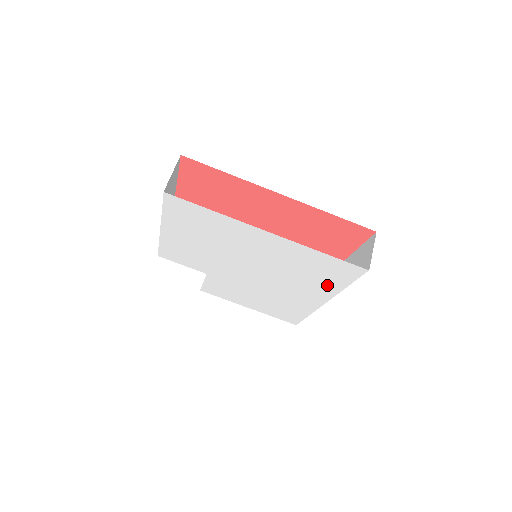
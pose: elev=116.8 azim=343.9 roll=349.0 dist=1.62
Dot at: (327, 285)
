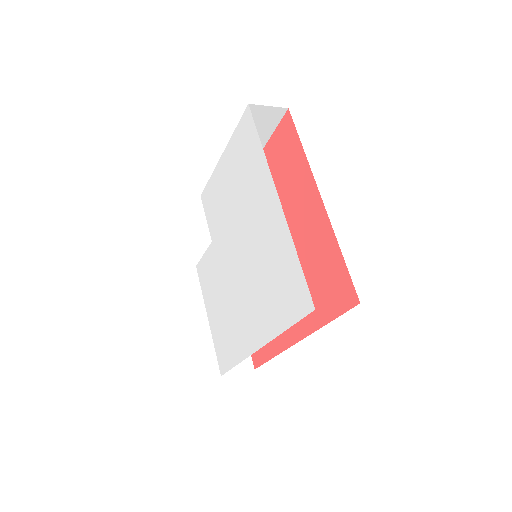
Dot at: (274, 316)
